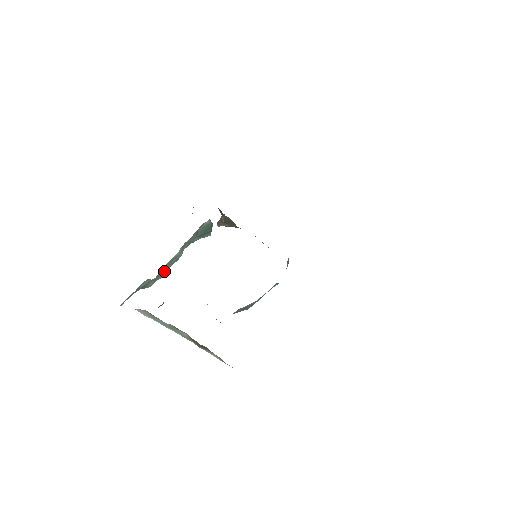
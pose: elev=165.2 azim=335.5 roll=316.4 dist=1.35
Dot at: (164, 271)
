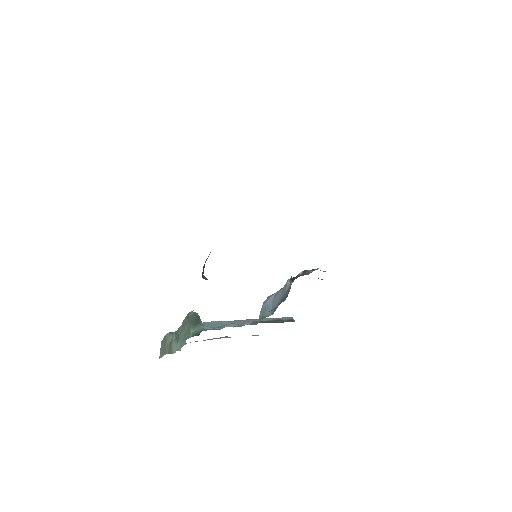
Dot at: (179, 346)
